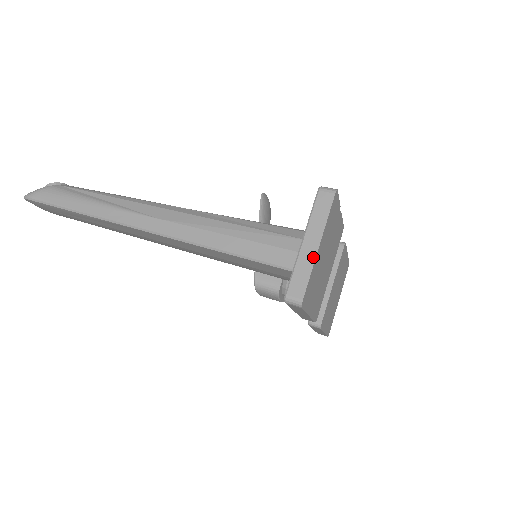
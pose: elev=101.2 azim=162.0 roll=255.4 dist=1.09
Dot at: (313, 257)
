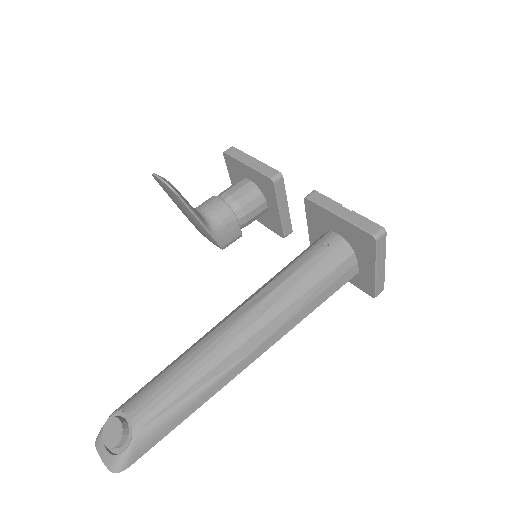
Dot at: (384, 271)
